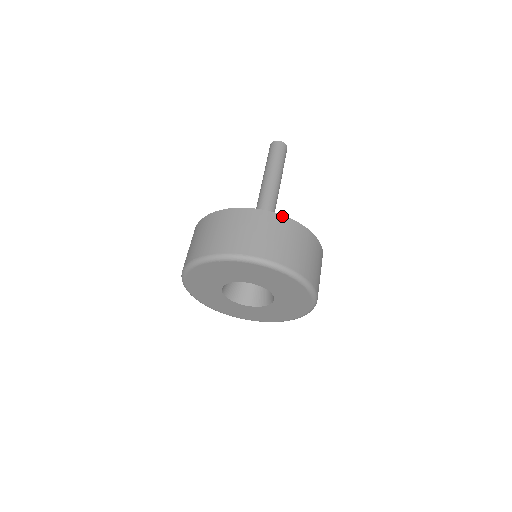
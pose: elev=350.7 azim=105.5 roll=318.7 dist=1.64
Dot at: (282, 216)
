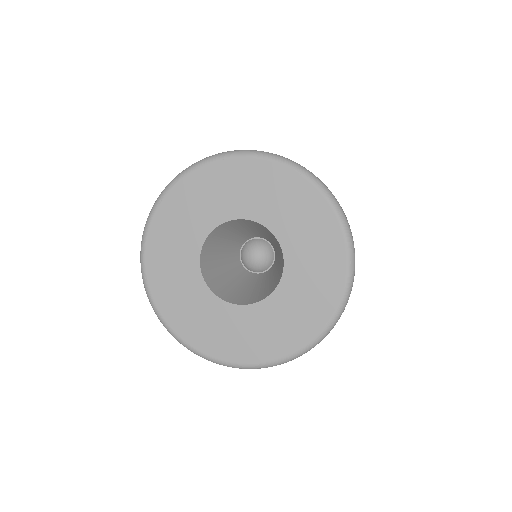
Dot at: occluded
